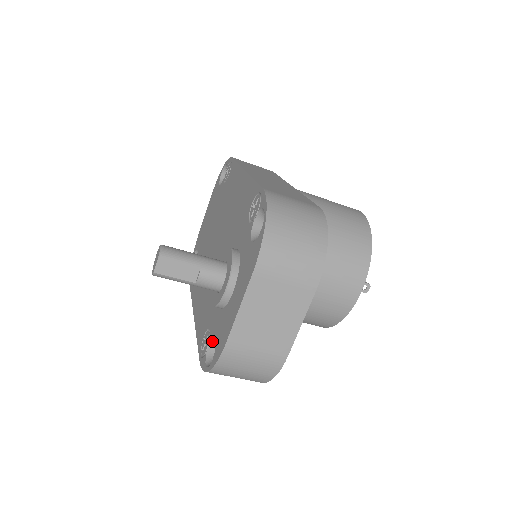
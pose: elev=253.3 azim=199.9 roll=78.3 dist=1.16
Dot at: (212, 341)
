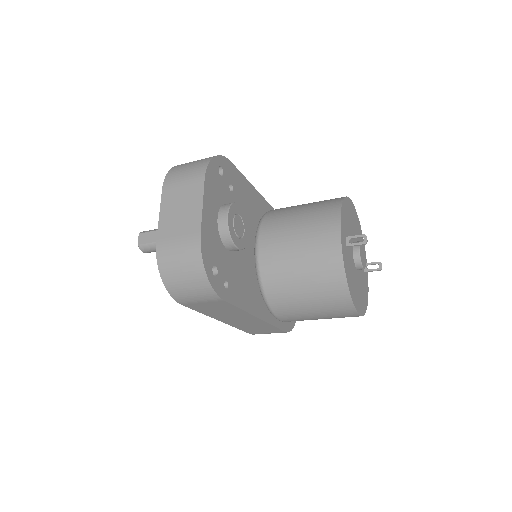
Dot at: occluded
